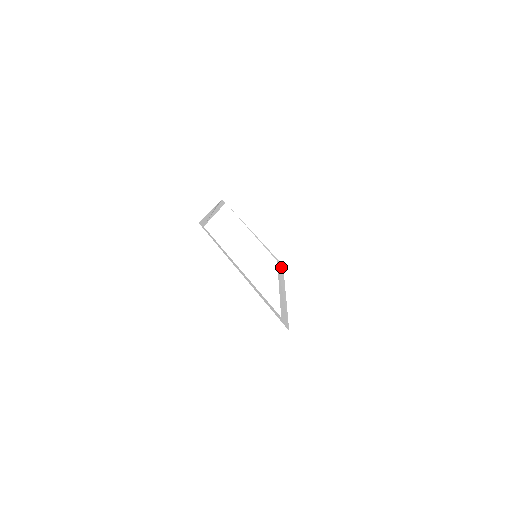
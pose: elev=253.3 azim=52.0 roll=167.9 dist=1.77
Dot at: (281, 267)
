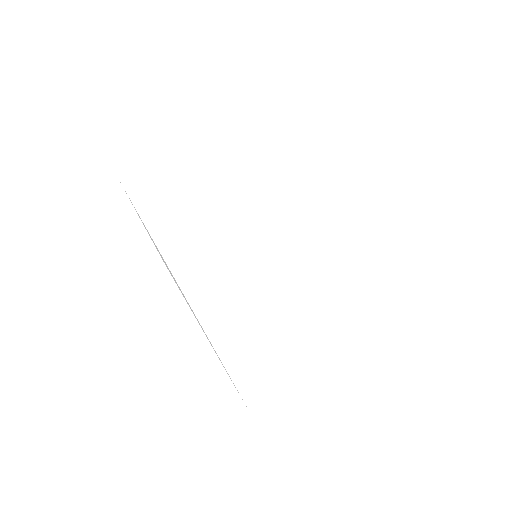
Dot at: (252, 161)
